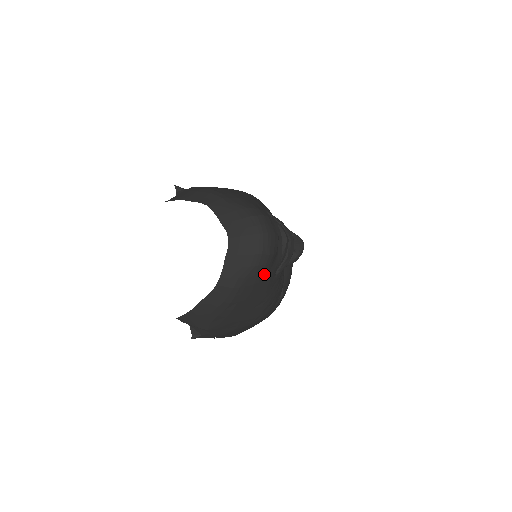
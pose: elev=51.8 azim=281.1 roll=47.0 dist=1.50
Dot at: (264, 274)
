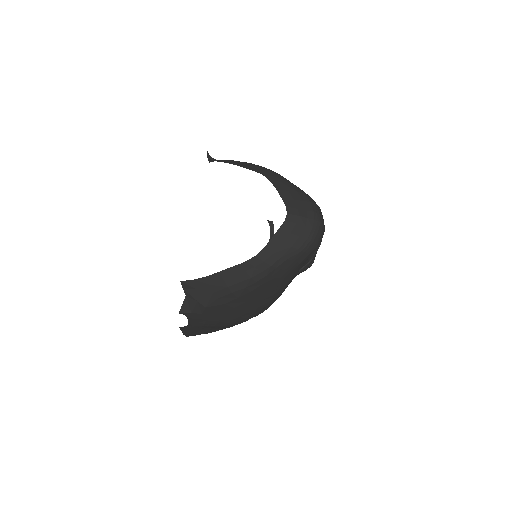
Dot at: (300, 264)
